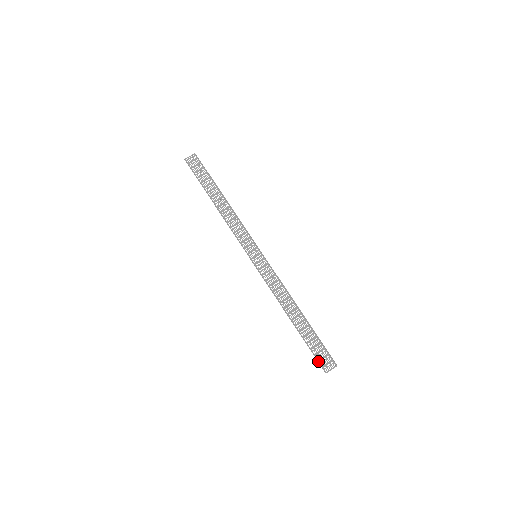
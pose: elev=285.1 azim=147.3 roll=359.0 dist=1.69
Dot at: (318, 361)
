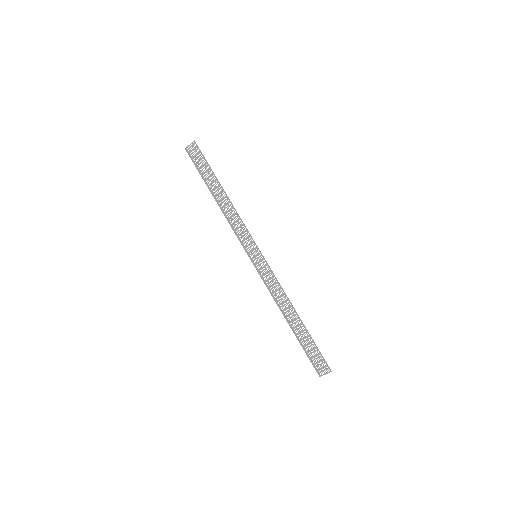
Dot at: (313, 364)
